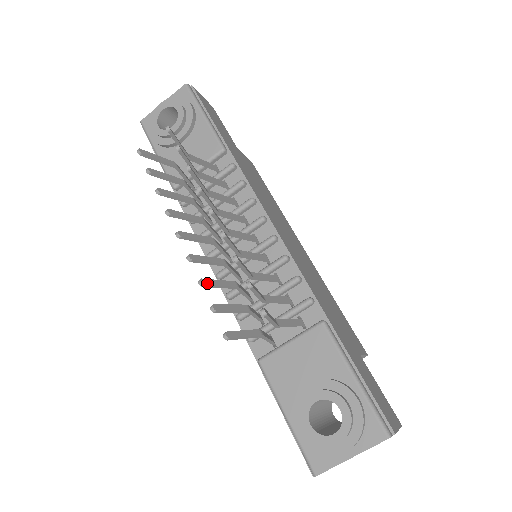
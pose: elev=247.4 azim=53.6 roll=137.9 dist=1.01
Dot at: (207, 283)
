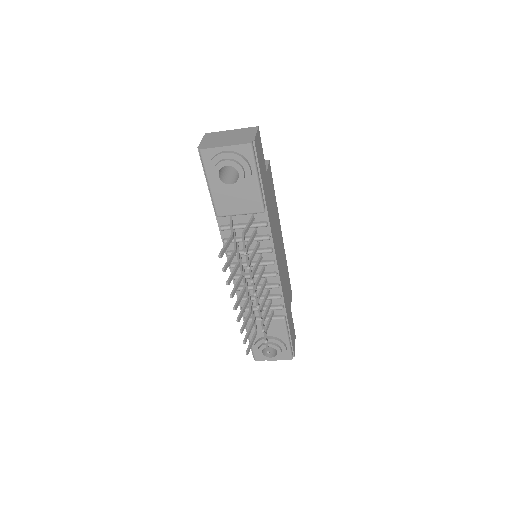
Dot at: (243, 330)
